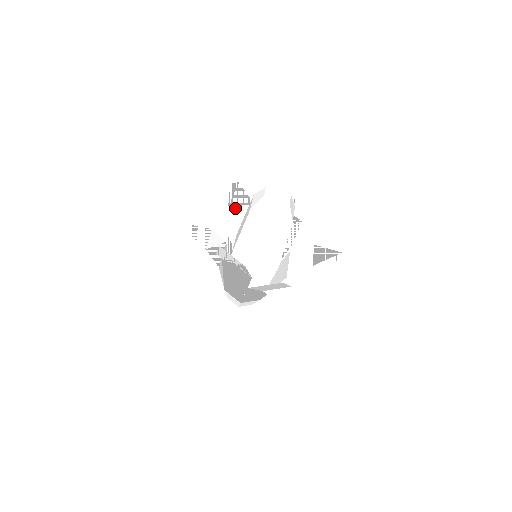
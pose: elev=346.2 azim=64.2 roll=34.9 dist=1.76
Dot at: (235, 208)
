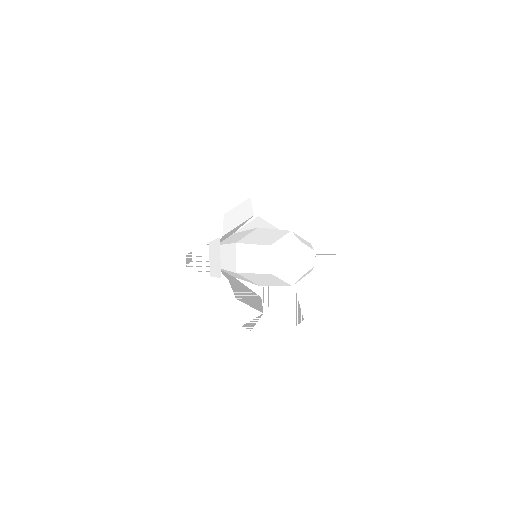
Dot at: (231, 211)
